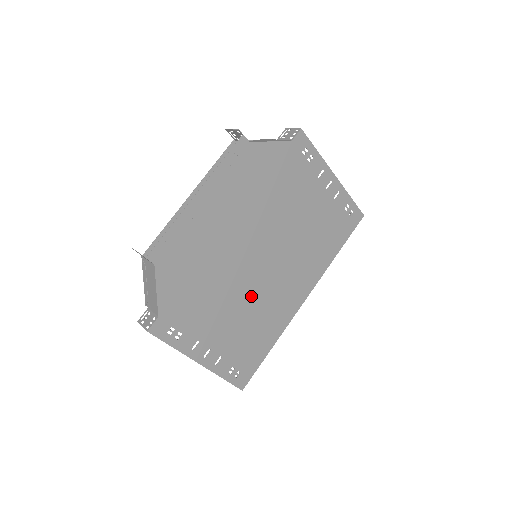
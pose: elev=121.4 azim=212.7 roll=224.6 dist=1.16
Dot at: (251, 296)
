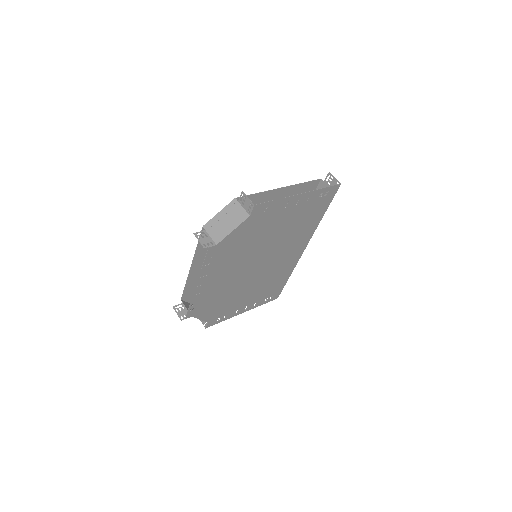
Dot at: (262, 278)
